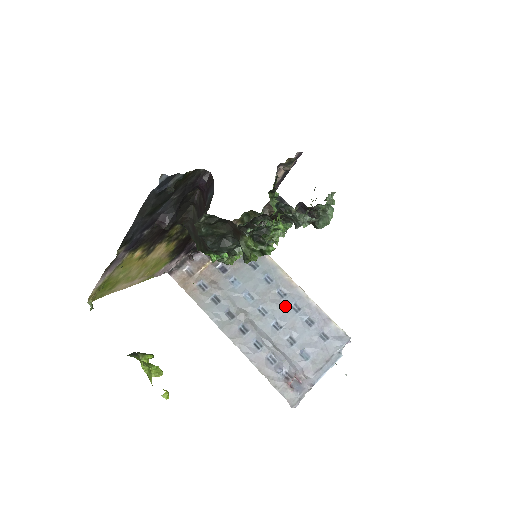
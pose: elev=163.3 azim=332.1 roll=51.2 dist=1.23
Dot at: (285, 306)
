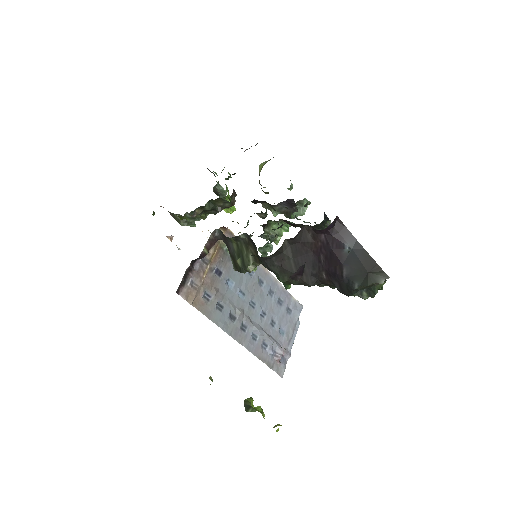
Dot at: (265, 294)
